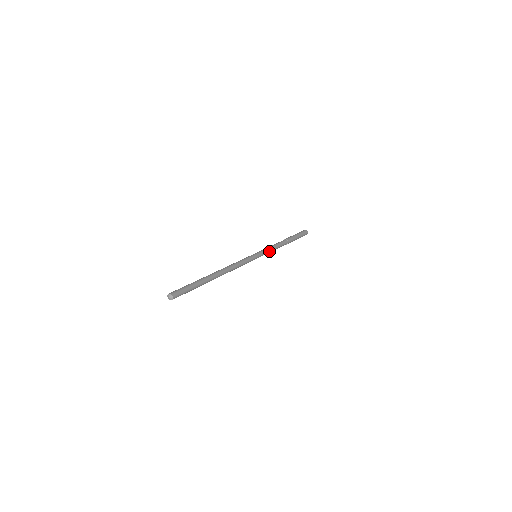
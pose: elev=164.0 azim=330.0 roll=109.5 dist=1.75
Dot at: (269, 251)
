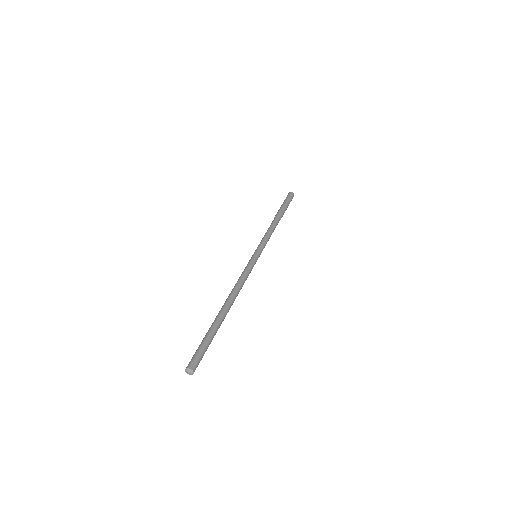
Dot at: (266, 241)
